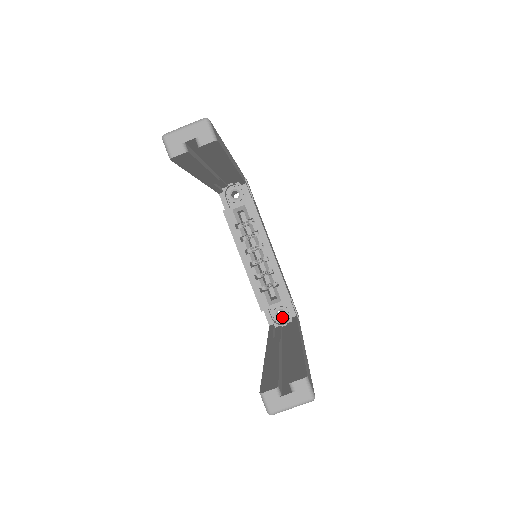
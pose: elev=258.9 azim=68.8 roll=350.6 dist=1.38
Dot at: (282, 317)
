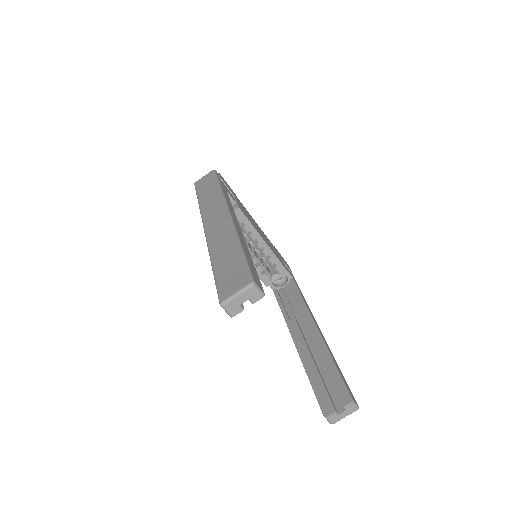
Dot at: (280, 279)
